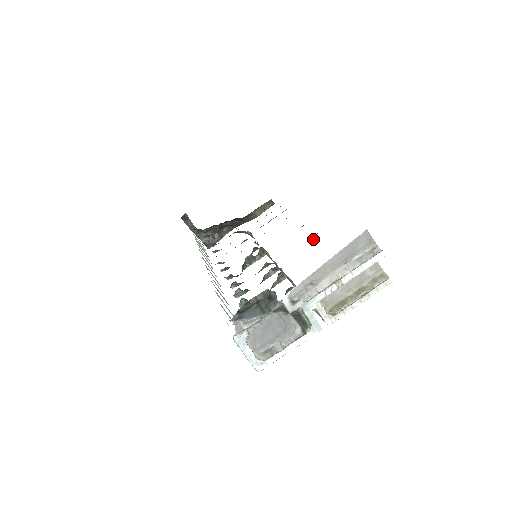
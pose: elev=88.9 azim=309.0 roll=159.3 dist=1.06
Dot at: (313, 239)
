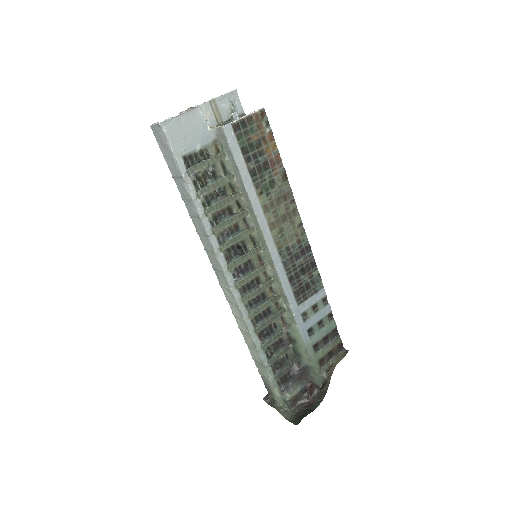
Dot at: (296, 226)
